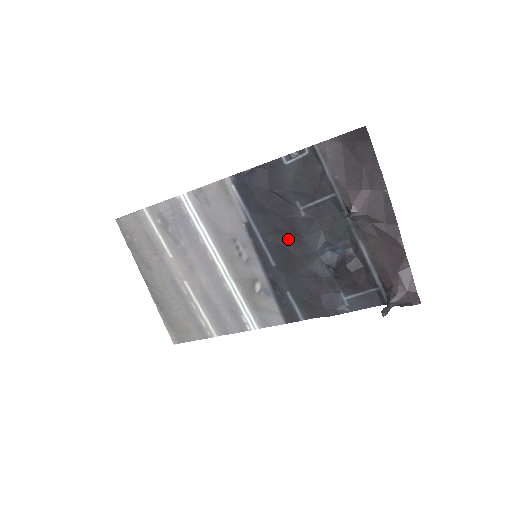
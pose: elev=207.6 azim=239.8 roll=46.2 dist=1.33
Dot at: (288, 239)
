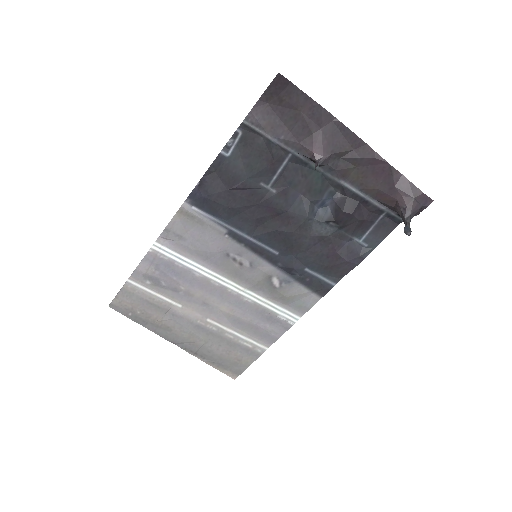
Dot at: (275, 222)
